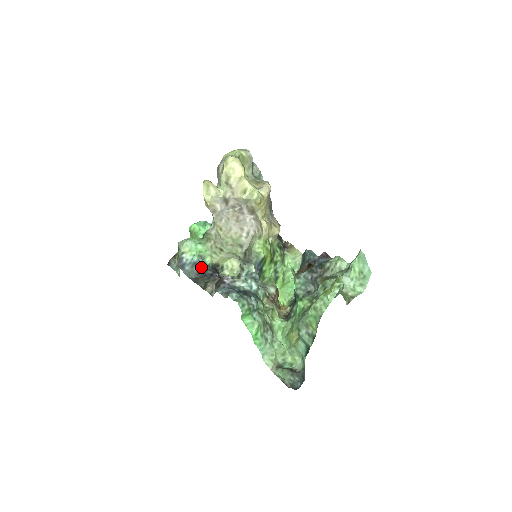
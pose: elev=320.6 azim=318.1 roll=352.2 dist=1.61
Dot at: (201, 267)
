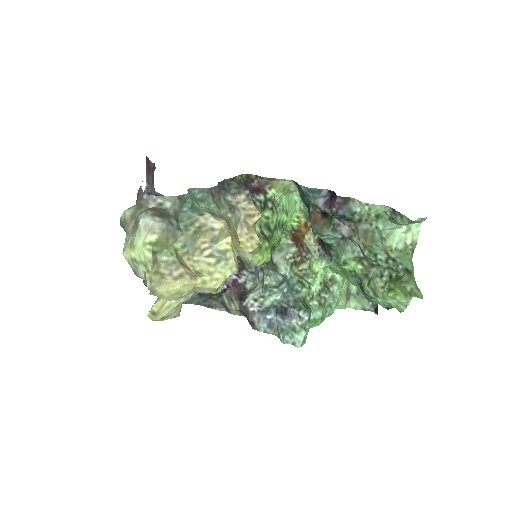
Dot at: occluded
